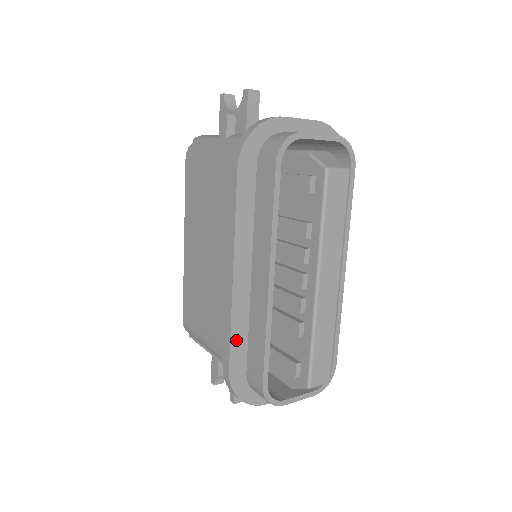
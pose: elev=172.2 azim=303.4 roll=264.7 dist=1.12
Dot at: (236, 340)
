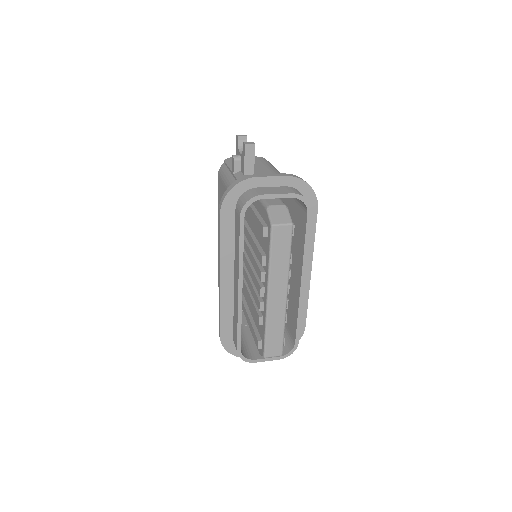
Dot at: (224, 318)
